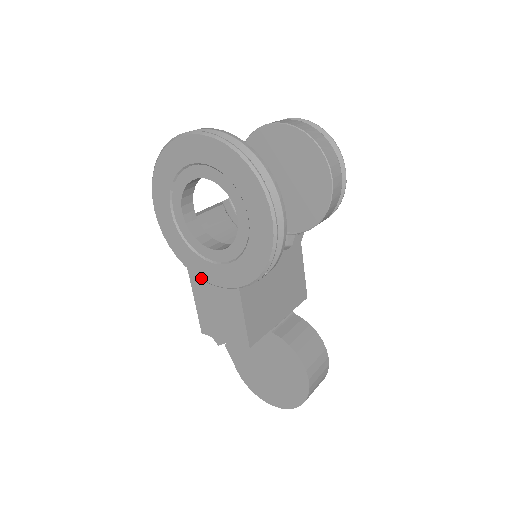
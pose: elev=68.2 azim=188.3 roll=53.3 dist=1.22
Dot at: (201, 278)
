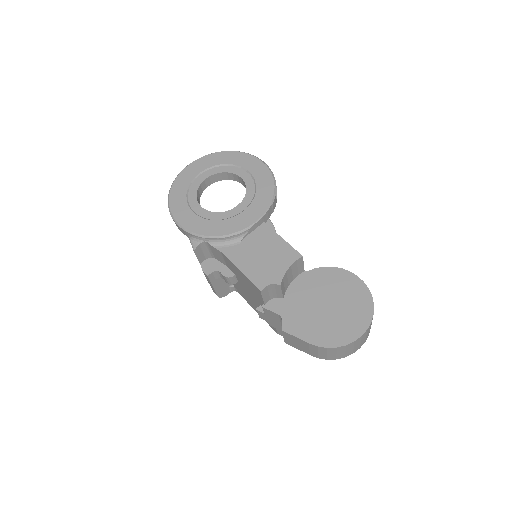
Dot at: (237, 231)
